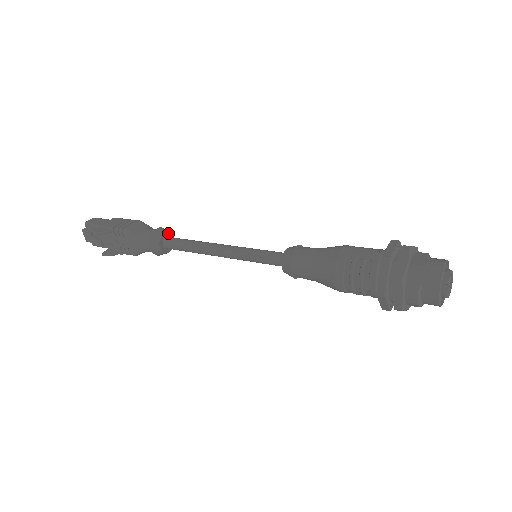
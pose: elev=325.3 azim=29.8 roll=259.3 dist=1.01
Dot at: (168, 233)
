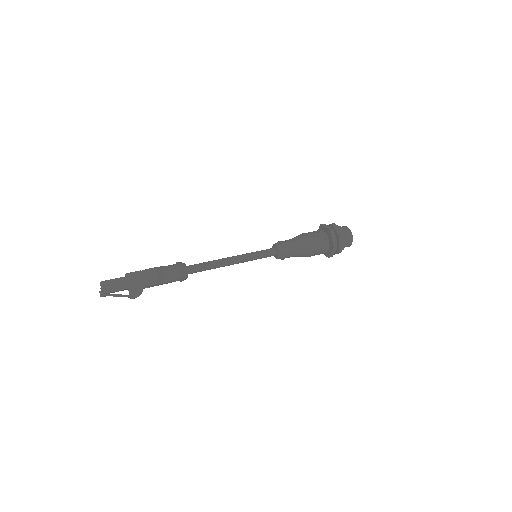
Dot at: (186, 266)
